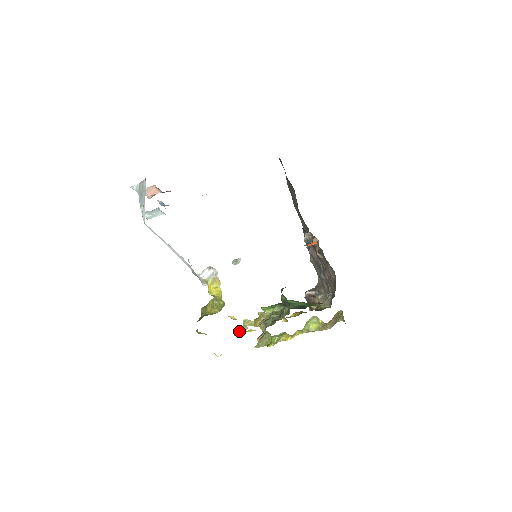
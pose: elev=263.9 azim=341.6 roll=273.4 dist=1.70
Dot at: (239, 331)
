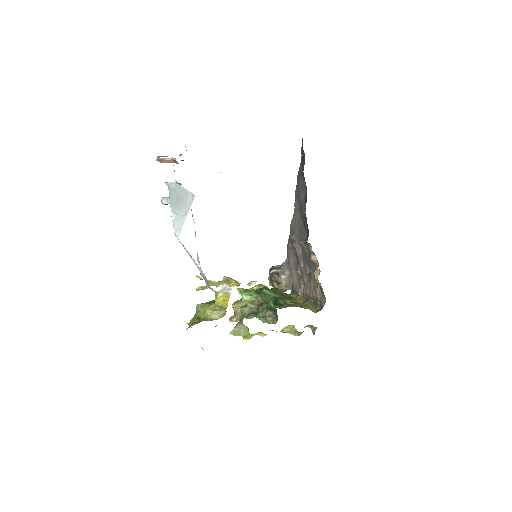
Dot at: (201, 289)
